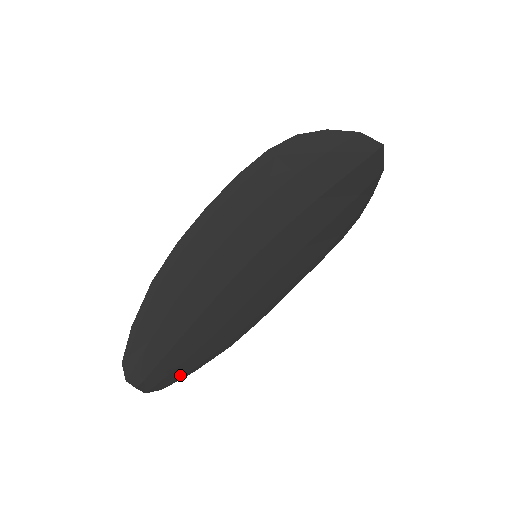
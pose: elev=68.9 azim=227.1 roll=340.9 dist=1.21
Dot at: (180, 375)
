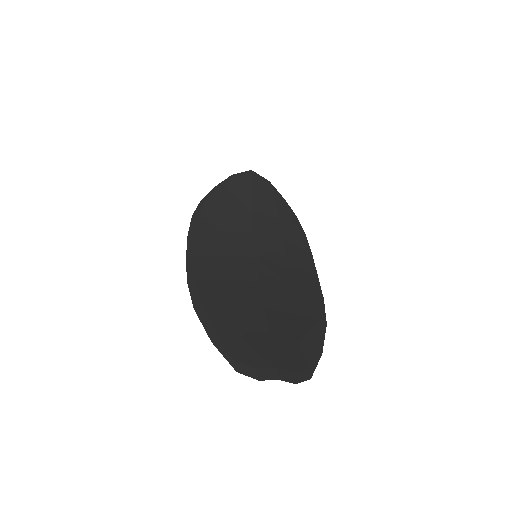
Dot at: (310, 358)
